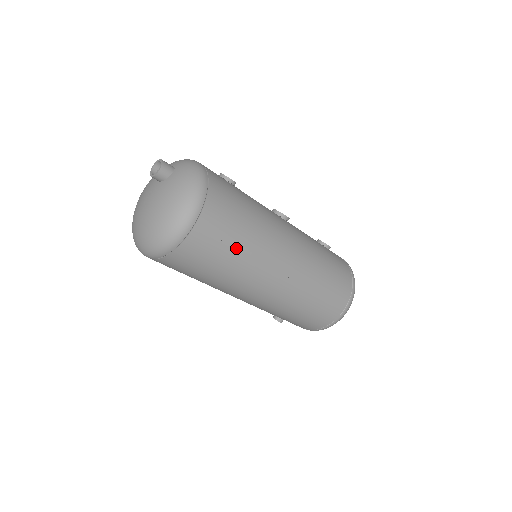
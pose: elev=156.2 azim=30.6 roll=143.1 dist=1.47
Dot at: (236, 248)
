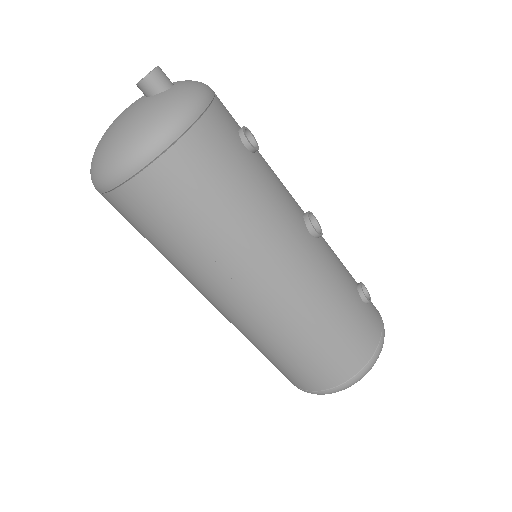
Dot at: (192, 235)
